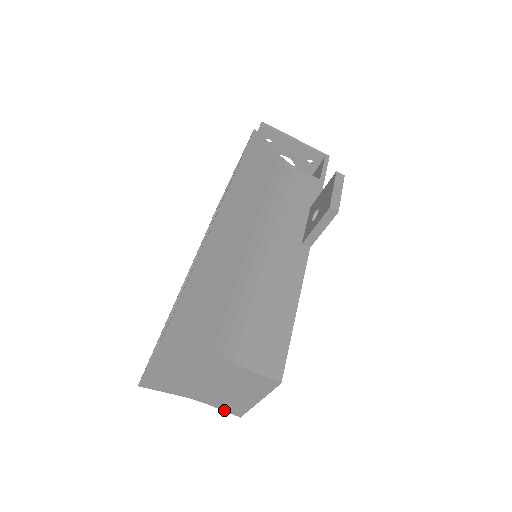
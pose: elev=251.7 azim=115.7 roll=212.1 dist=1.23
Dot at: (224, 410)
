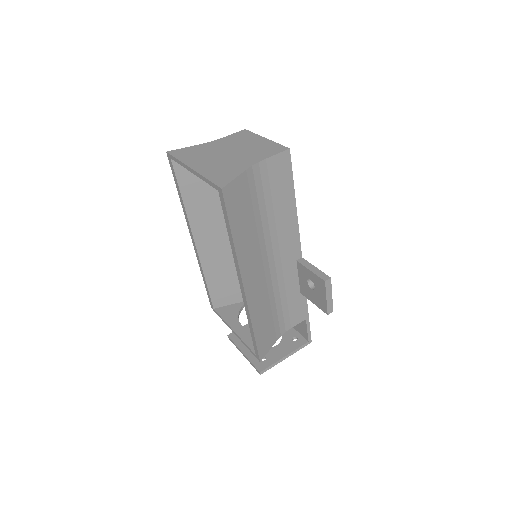
Dot at: (276, 154)
